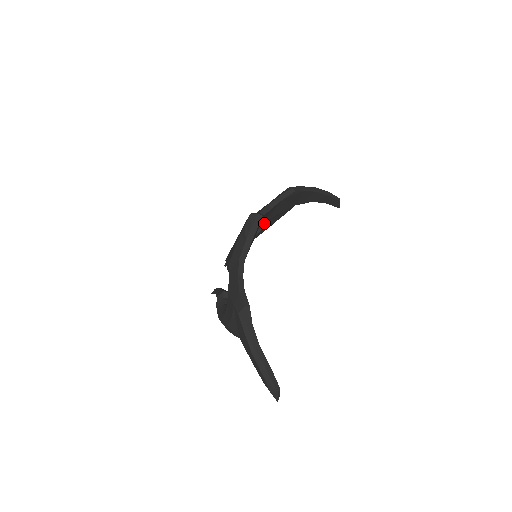
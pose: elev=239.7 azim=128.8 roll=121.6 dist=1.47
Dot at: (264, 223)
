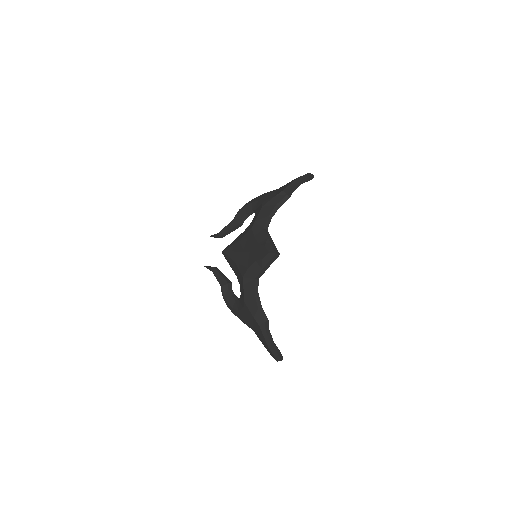
Dot at: (253, 211)
